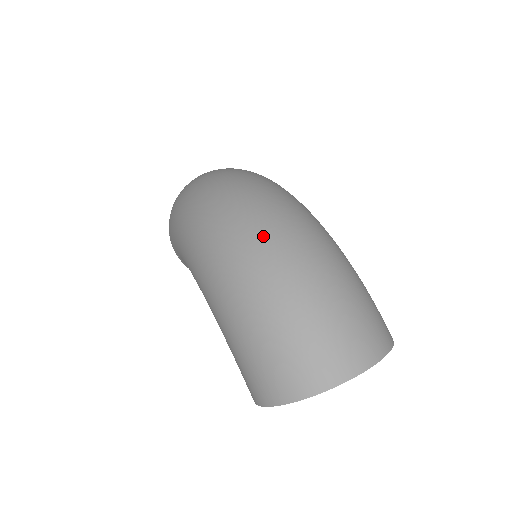
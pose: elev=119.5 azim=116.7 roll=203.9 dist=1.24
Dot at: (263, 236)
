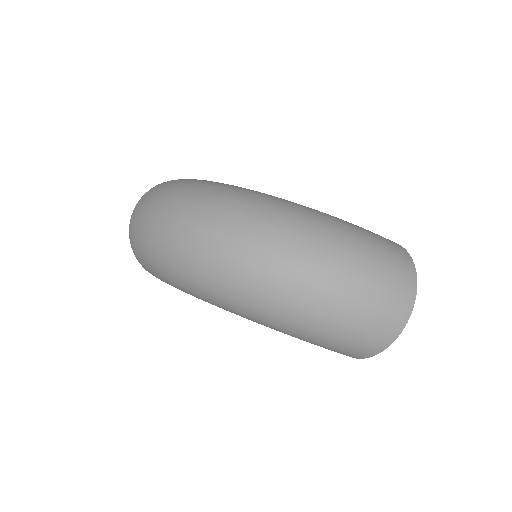
Dot at: (284, 270)
